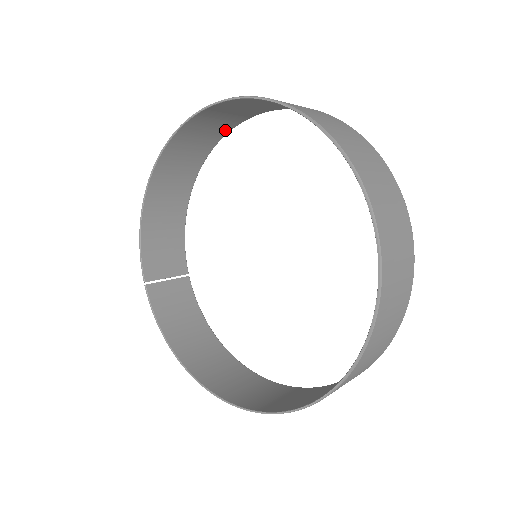
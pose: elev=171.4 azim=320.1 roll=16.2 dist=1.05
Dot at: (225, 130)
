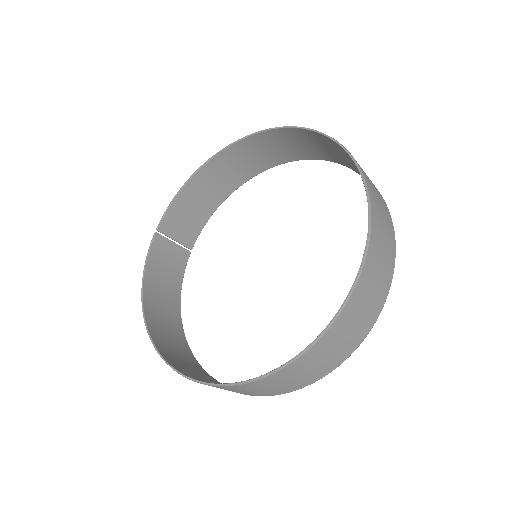
Dot at: (291, 158)
